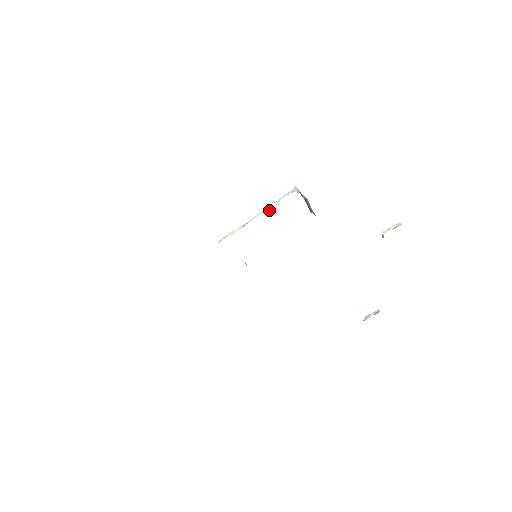
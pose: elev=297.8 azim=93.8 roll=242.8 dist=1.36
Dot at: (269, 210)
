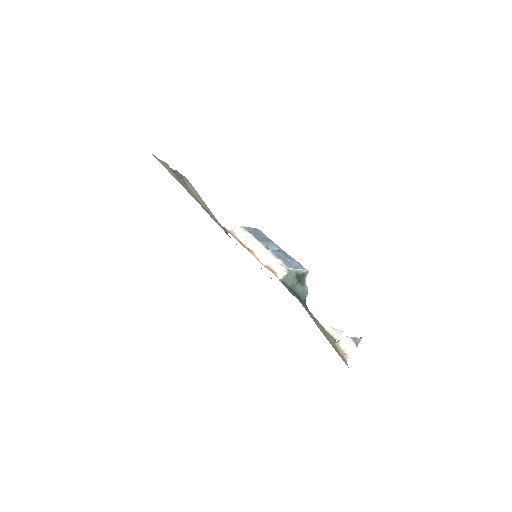
Dot at: (261, 261)
